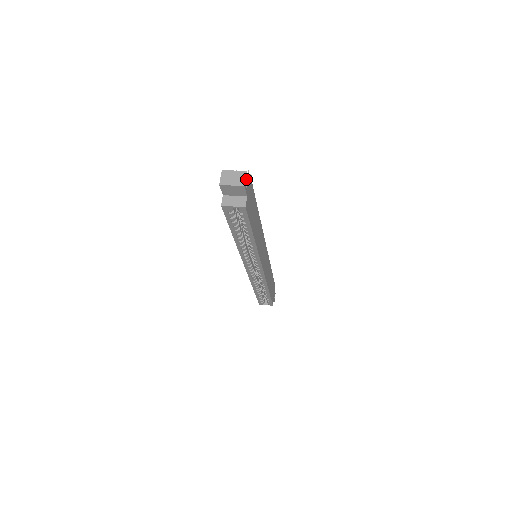
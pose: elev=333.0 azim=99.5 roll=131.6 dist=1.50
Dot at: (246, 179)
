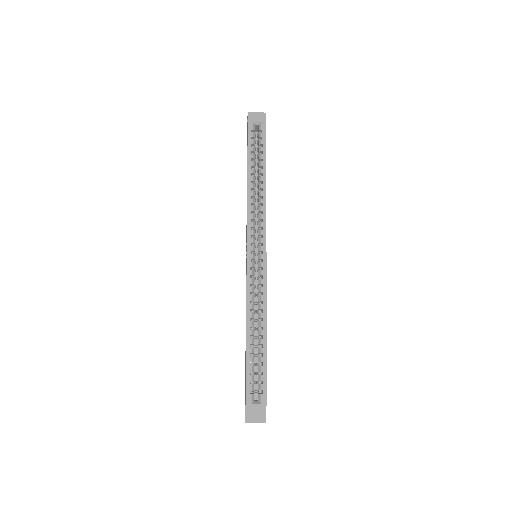
Dot at: occluded
